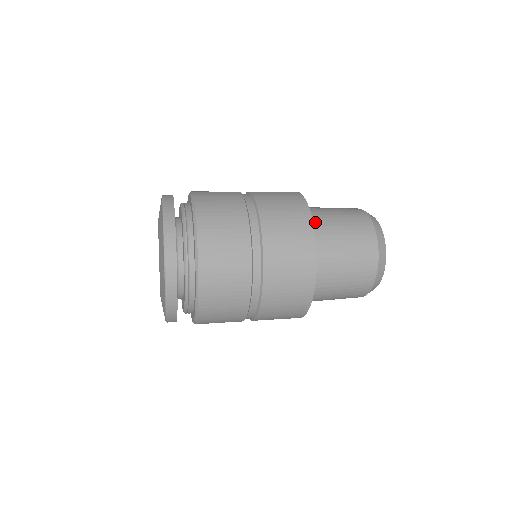
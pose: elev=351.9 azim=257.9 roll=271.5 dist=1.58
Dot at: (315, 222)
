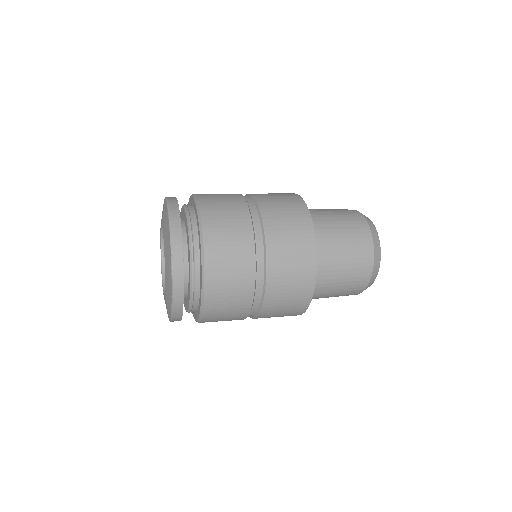
Dot at: occluded
